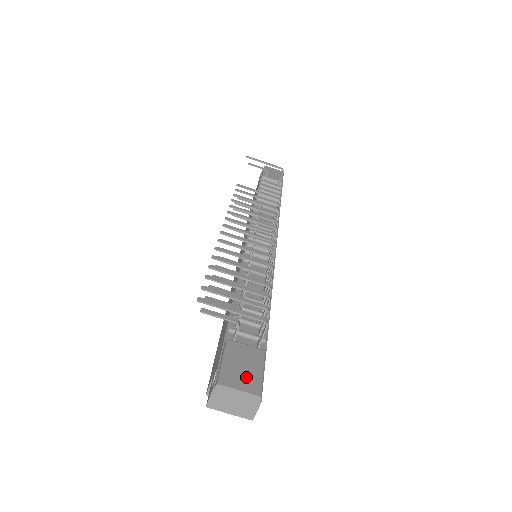
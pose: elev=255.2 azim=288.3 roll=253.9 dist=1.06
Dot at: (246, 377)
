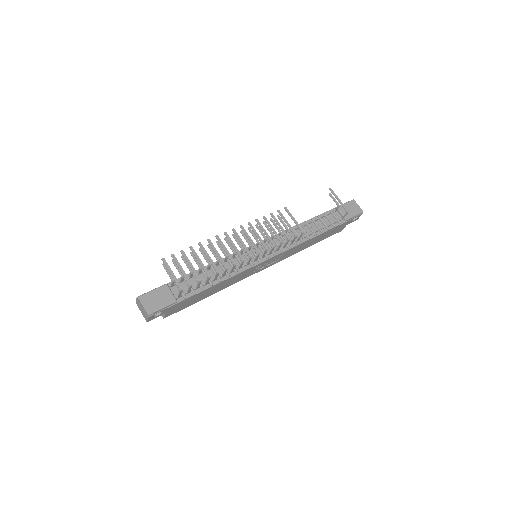
Dot at: (152, 304)
